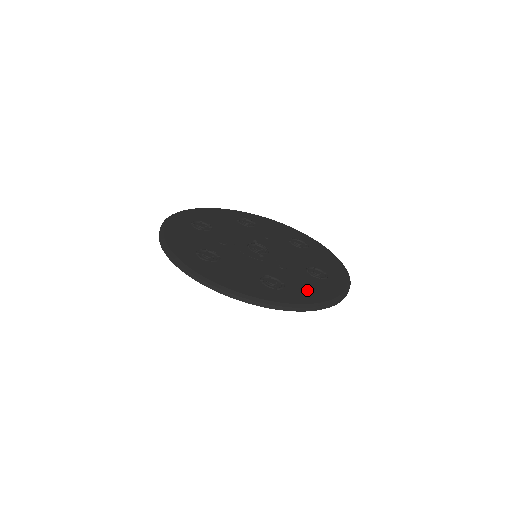
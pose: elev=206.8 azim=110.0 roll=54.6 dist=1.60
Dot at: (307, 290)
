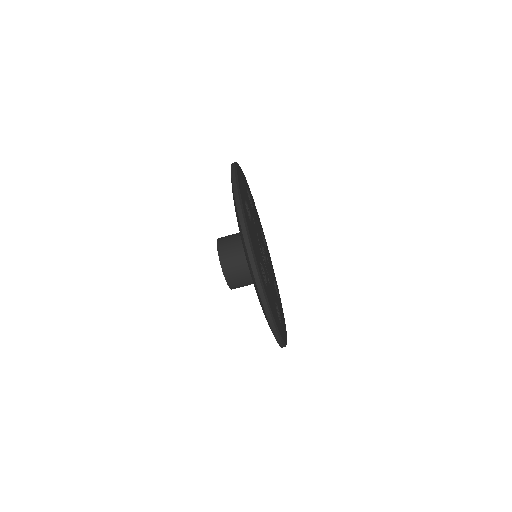
Dot at: (273, 307)
